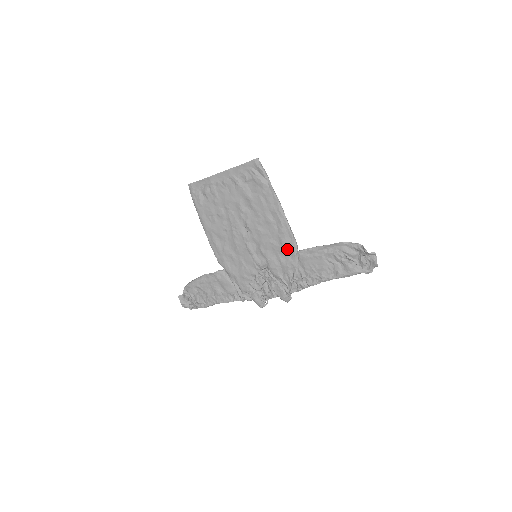
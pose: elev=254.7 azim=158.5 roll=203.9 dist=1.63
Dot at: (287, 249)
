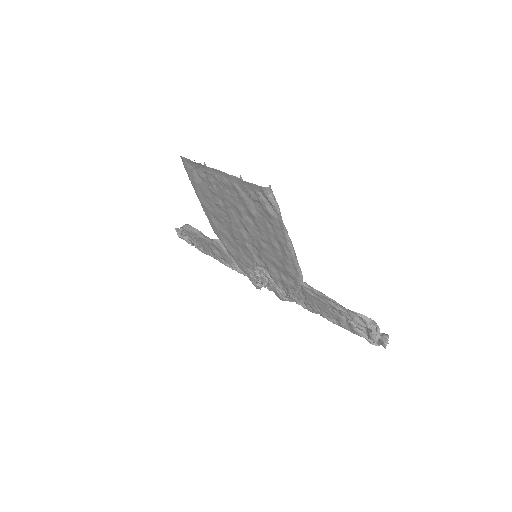
Dot at: (290, 275)
